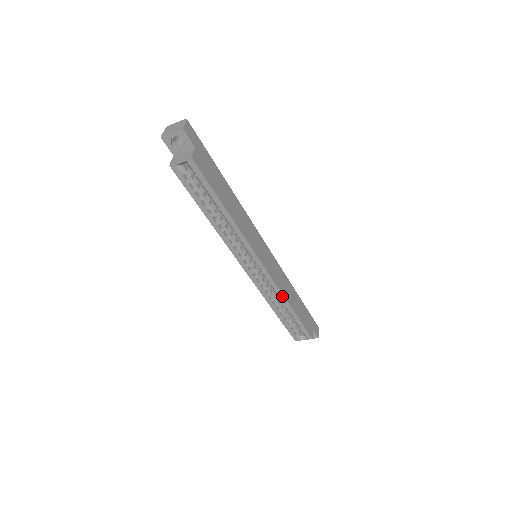
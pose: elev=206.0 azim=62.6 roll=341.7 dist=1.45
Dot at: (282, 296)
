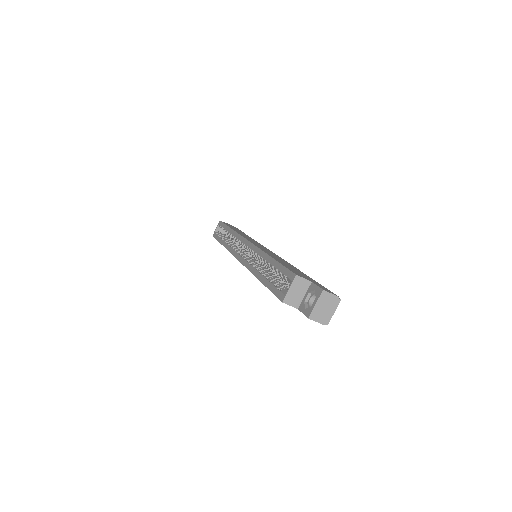
Dot at: (261, 252)
